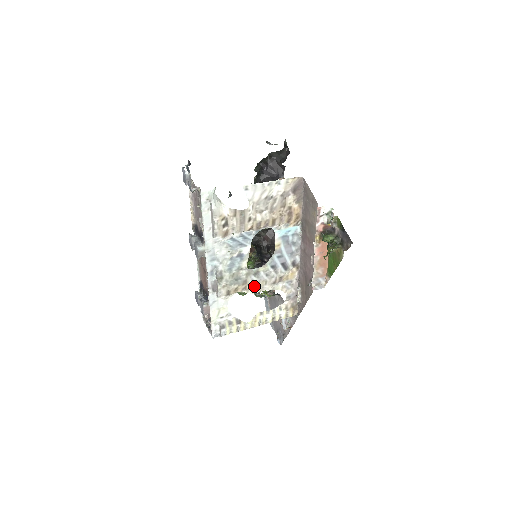
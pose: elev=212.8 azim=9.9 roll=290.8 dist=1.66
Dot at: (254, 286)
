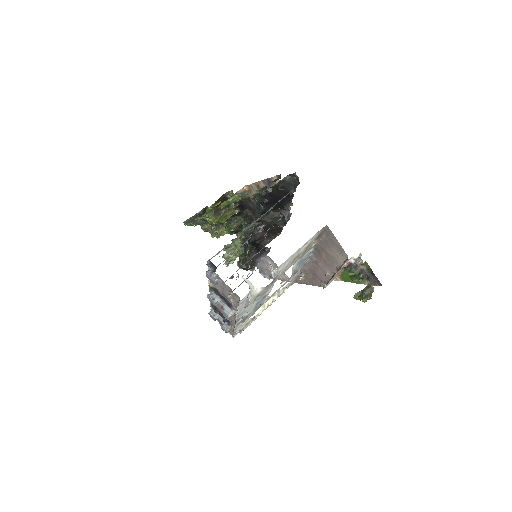
Dot at: occluded
